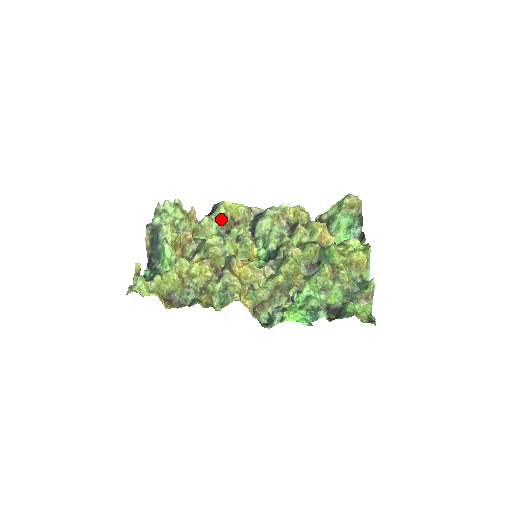
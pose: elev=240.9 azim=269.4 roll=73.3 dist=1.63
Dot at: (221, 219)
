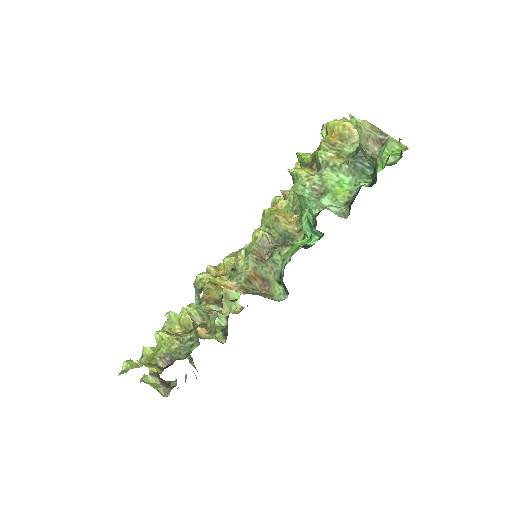
Dot at: occluded
